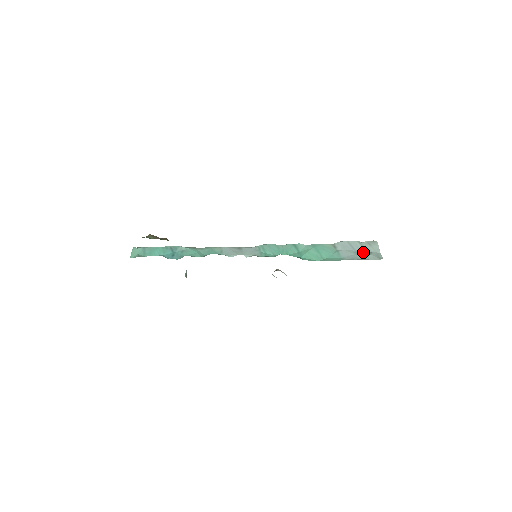
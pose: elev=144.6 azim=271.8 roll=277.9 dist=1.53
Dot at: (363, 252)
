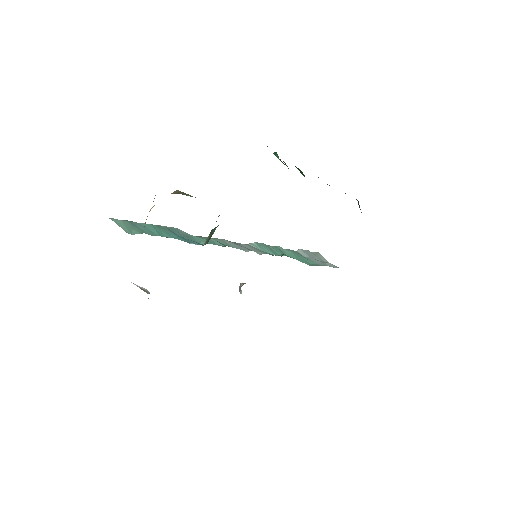
Dot at: (321, 261)
